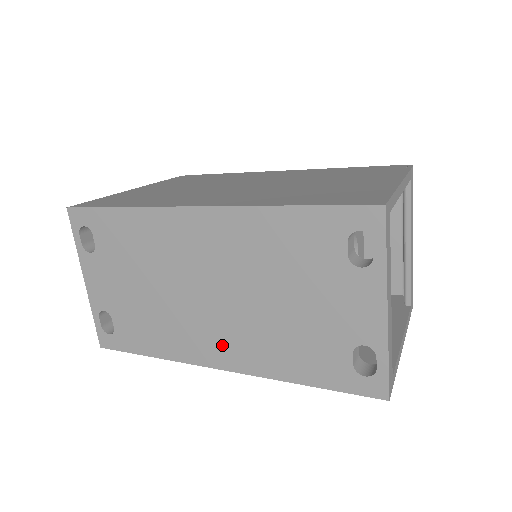
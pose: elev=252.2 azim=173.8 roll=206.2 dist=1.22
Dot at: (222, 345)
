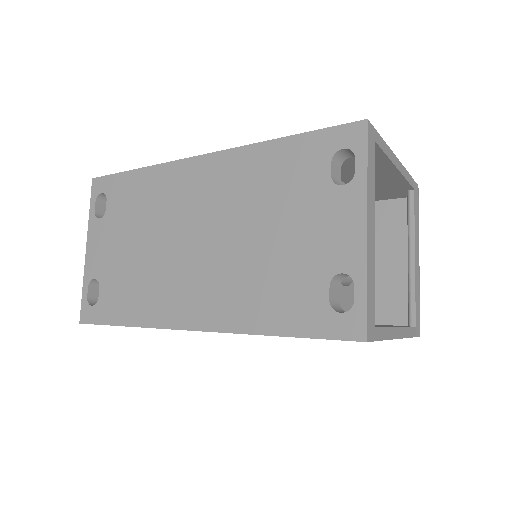
Dot at: (198, 299)
